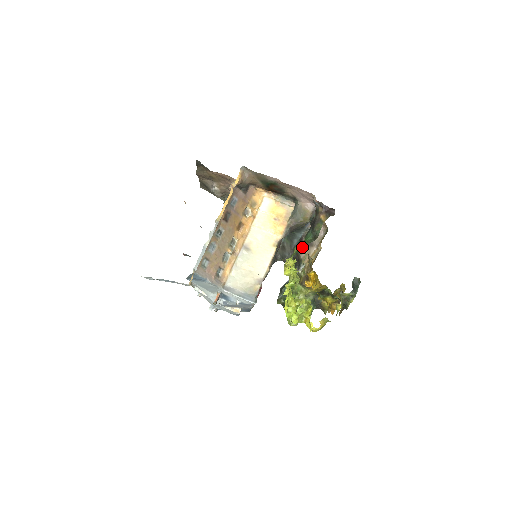
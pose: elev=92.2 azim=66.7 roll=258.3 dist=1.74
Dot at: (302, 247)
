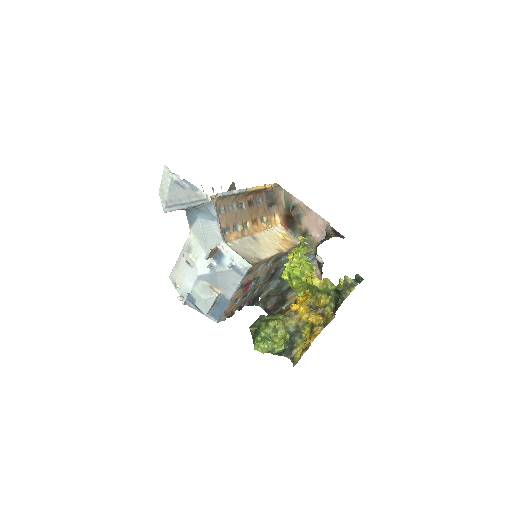
Dot at: (291, 291)
